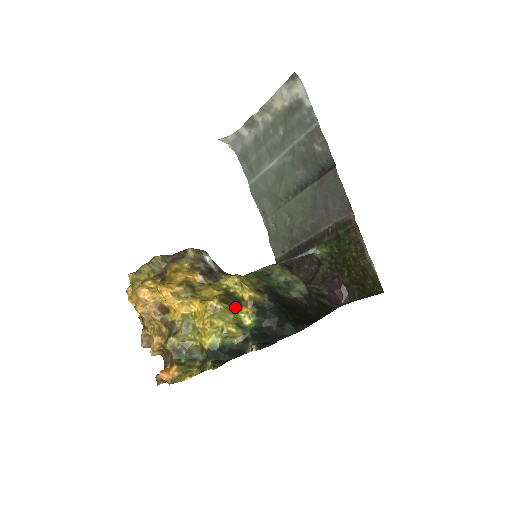
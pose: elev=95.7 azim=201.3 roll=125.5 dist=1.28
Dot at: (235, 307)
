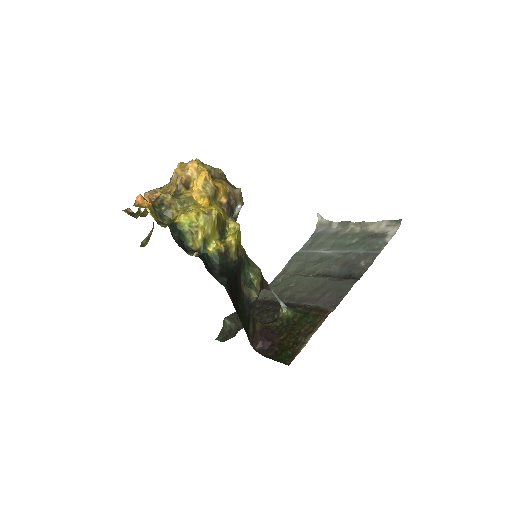
Dot at: (217, 234)
